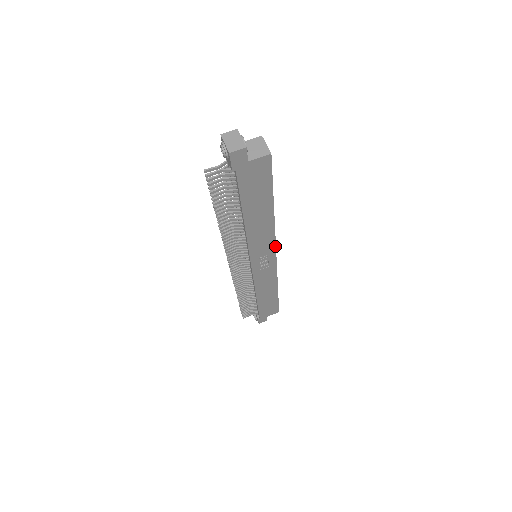
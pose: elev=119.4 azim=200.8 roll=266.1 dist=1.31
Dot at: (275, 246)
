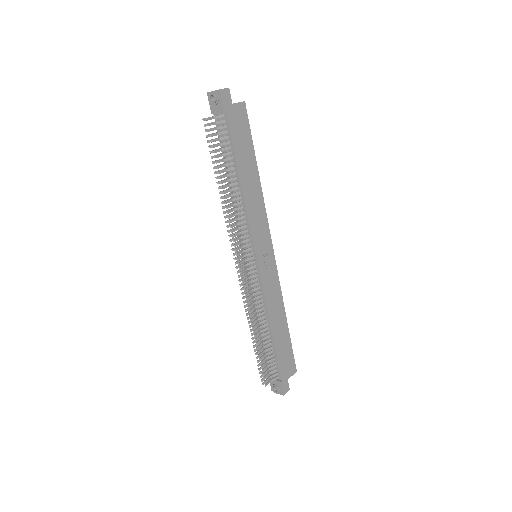
Dot at: (269, 231)
